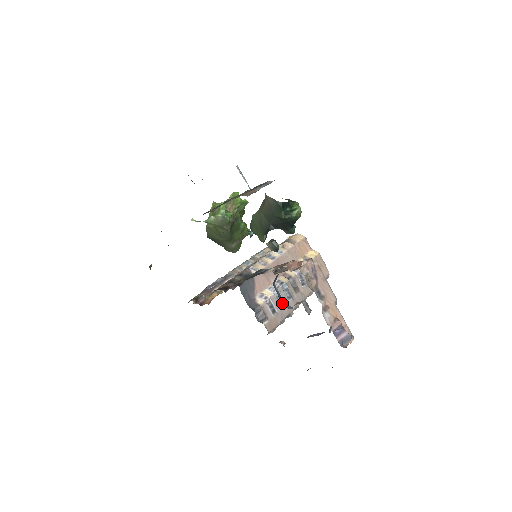
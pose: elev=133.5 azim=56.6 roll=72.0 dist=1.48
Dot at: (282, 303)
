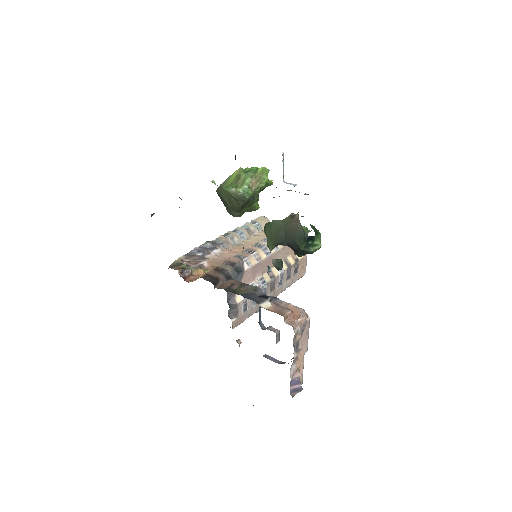
Dot at: (259, 321)
